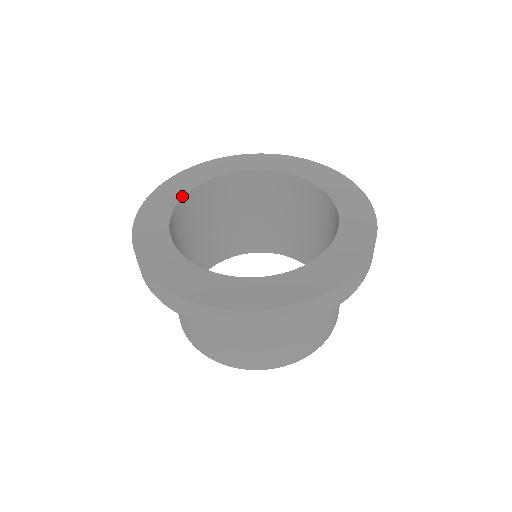
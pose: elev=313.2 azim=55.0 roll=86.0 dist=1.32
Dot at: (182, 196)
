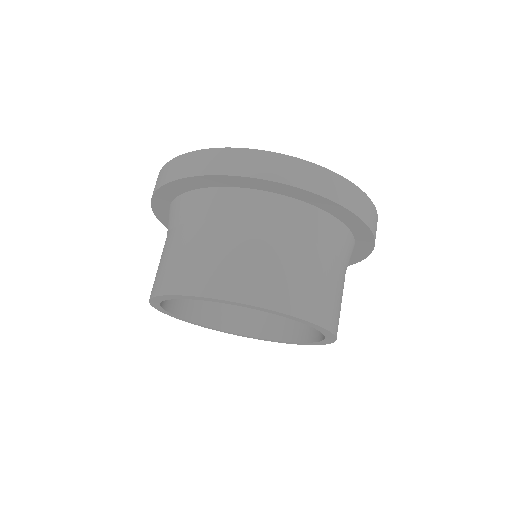
Dot at: occluded
